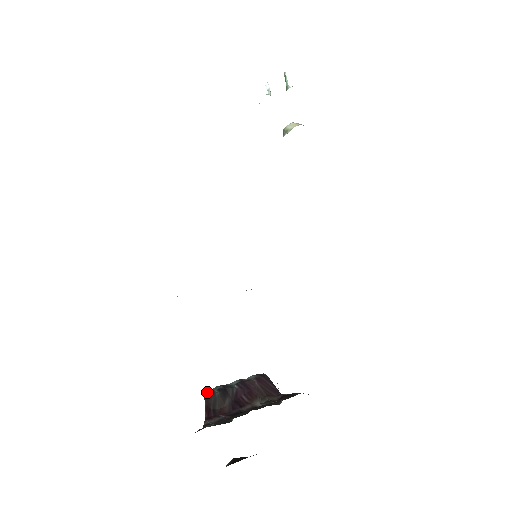
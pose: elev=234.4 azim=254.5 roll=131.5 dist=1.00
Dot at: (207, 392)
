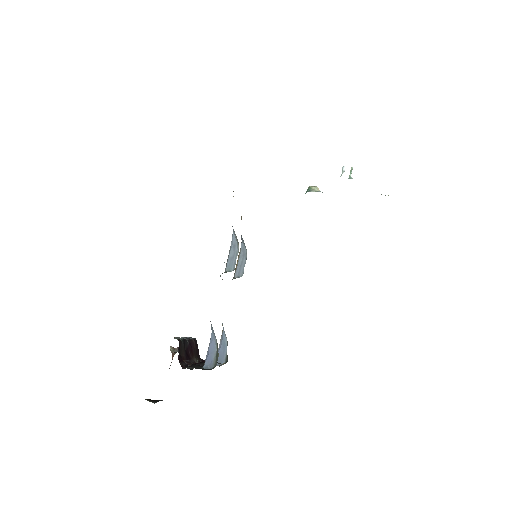
Dot at: (179, 340)
